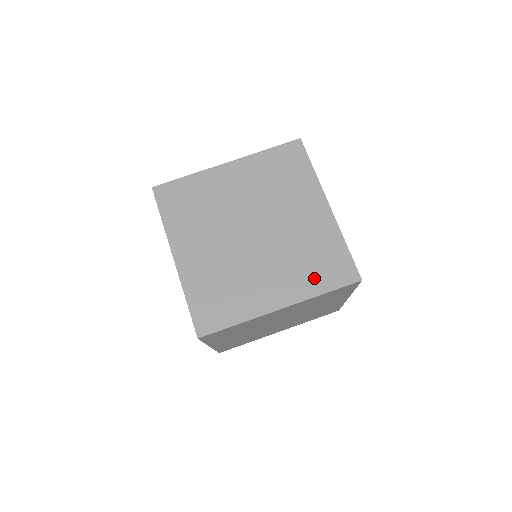
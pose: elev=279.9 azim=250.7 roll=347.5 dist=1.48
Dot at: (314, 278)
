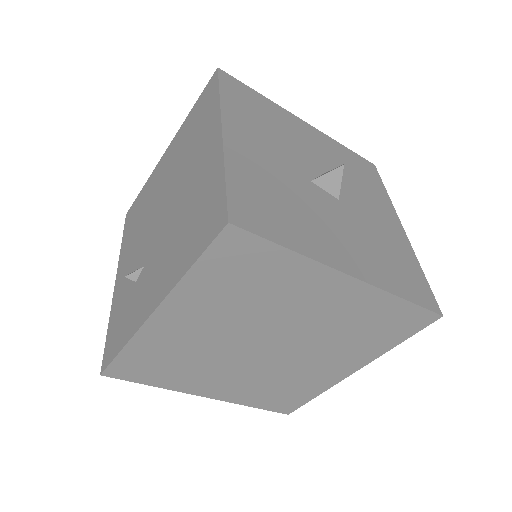
Dot at: (378, 341)
